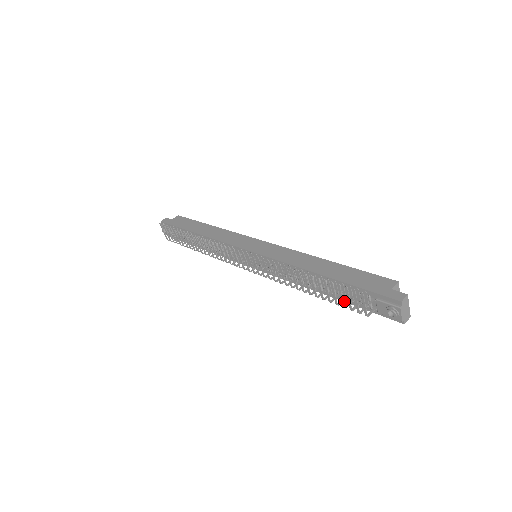
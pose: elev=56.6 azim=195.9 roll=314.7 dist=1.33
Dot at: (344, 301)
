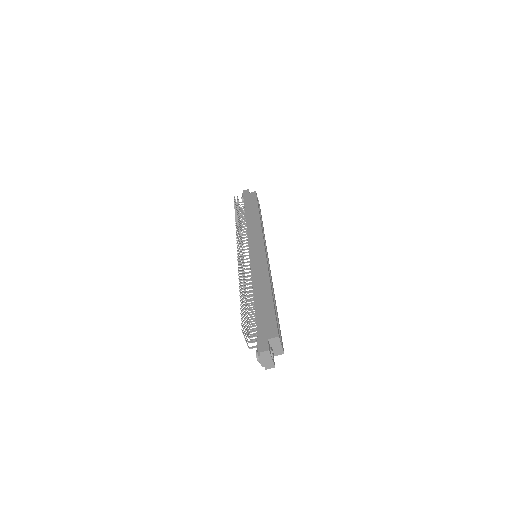
Dot at: occluded
